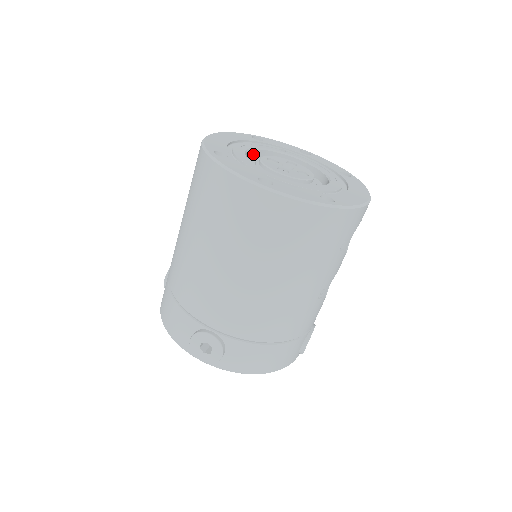
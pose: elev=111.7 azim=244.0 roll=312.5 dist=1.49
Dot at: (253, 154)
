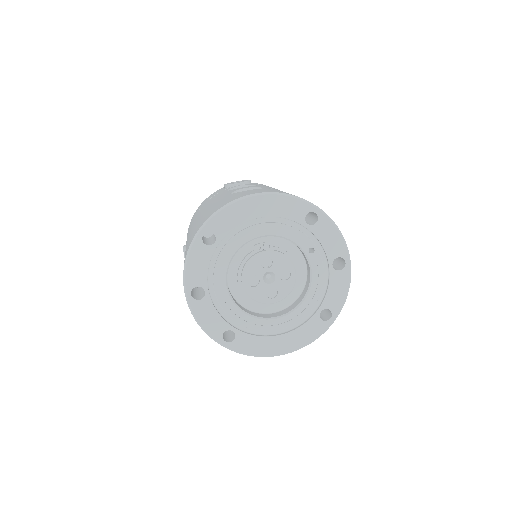
Dot at: (275, 235)
